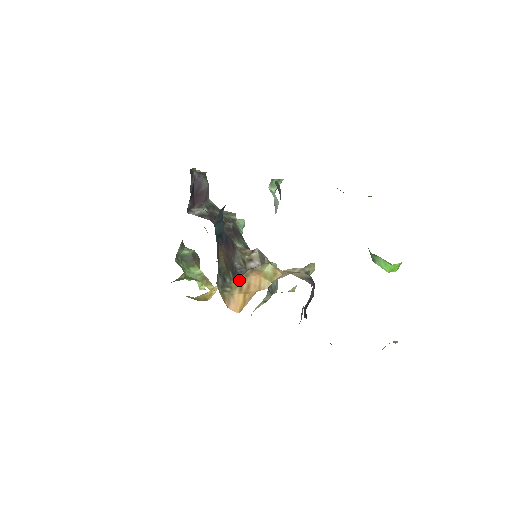
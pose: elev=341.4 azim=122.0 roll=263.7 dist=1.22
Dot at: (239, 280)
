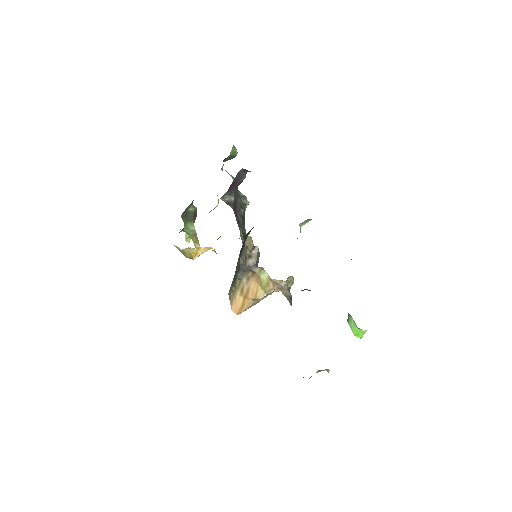
Dot at: (242, 281)
